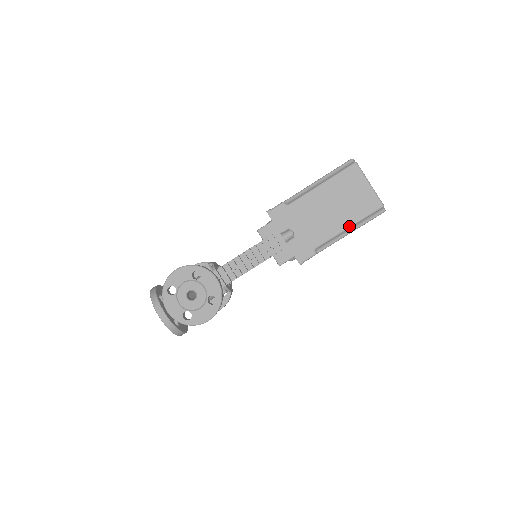
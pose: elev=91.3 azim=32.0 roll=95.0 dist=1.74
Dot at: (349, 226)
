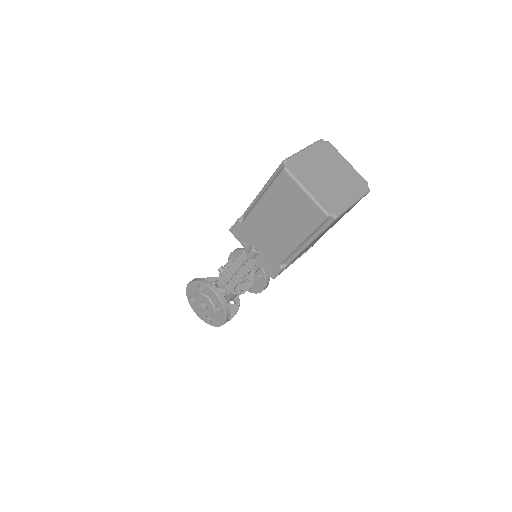
Dot at: (301, 241)
